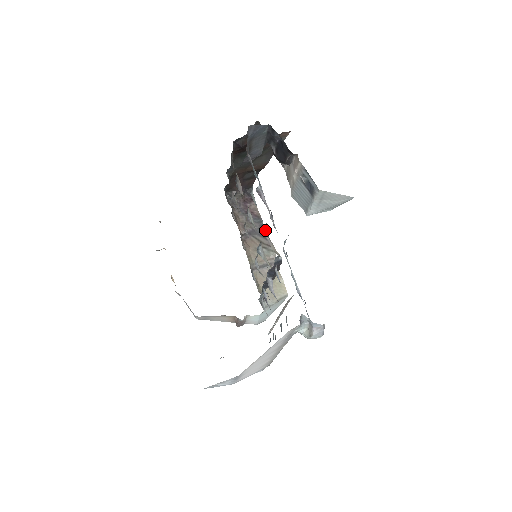
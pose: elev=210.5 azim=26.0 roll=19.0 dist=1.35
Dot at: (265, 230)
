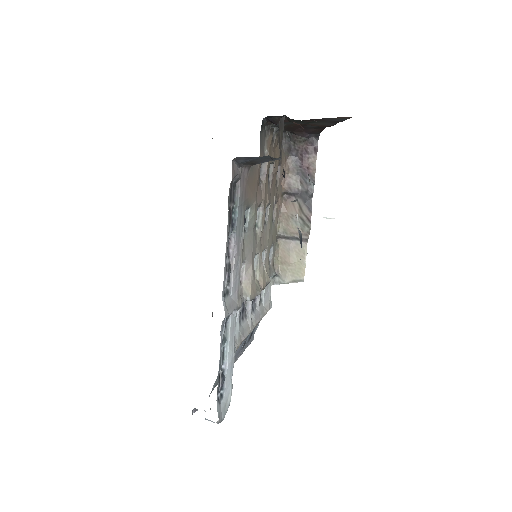
Dot at: (243, 263)
